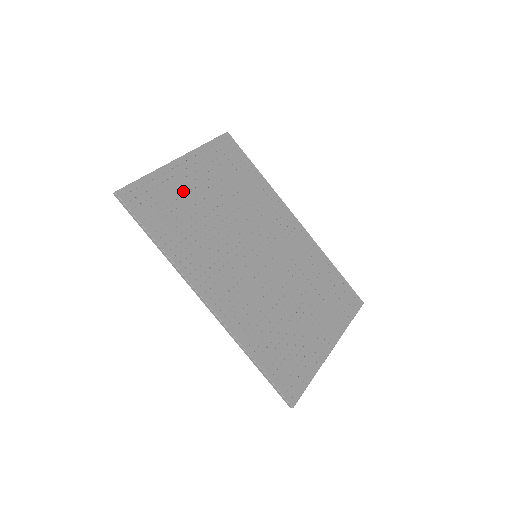
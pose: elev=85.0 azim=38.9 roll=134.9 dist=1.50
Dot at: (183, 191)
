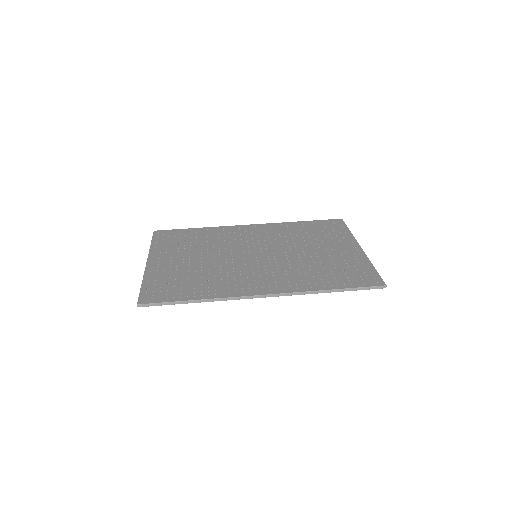
Dot at: (172, 270)
